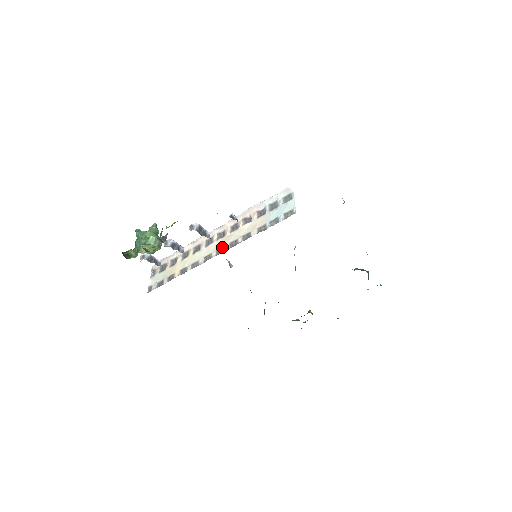
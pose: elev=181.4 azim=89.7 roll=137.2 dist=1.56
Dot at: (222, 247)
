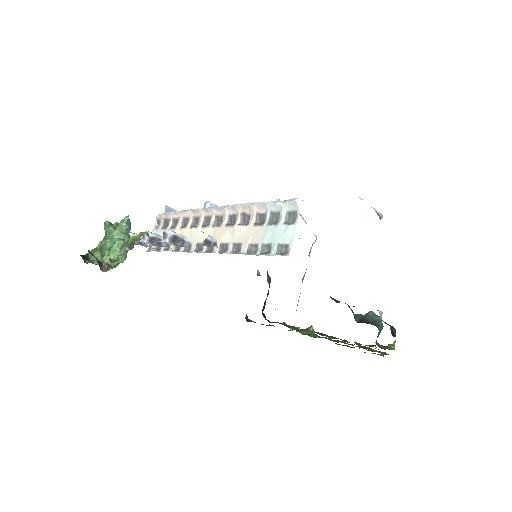
Dot at: occluded
